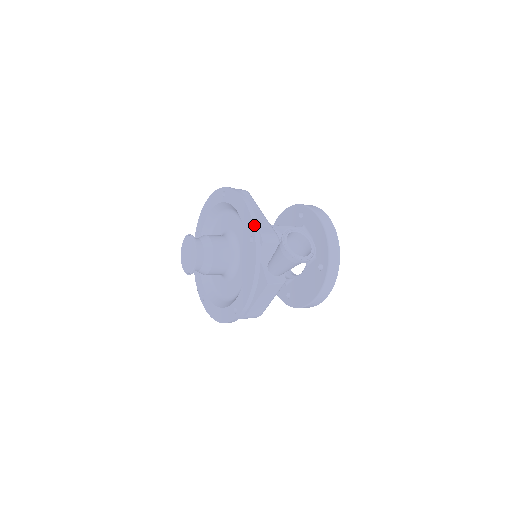
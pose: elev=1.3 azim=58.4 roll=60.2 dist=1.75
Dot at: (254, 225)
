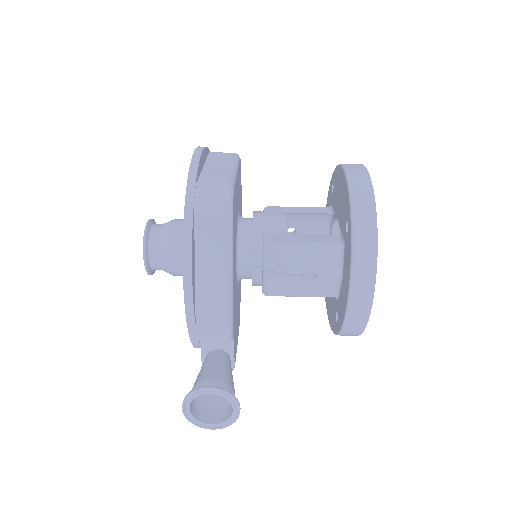
Dot at: (188, 317)
